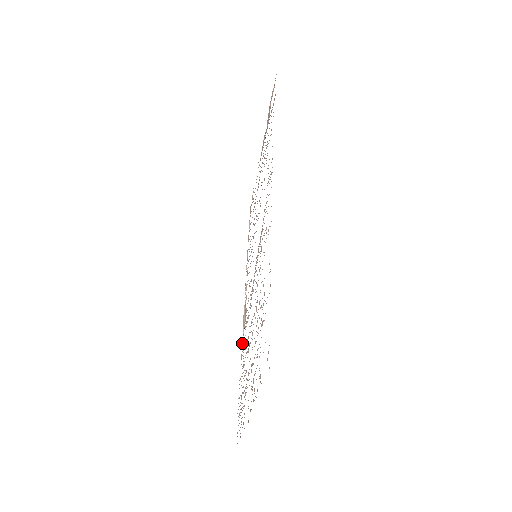
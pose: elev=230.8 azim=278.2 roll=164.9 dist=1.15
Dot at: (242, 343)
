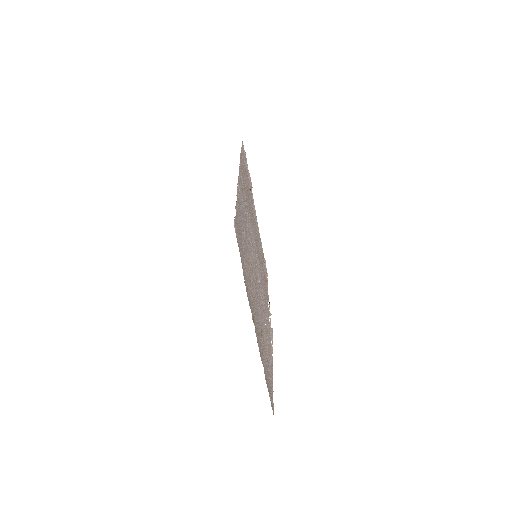
Dot at: (271, 350)
